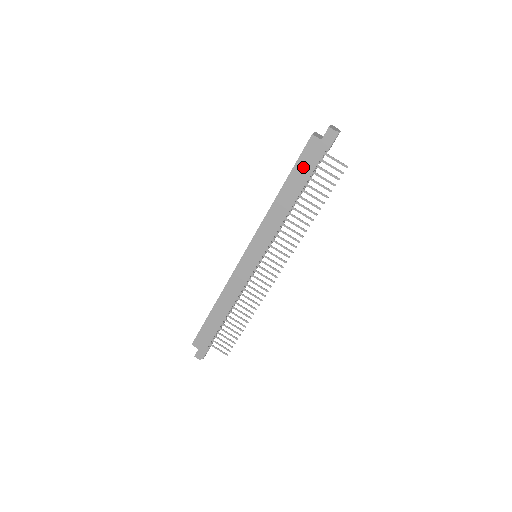
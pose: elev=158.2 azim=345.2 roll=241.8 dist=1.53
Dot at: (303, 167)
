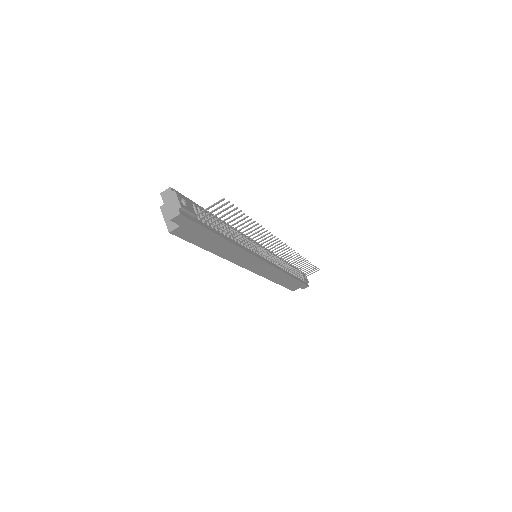
Dot at: (200, 238)
